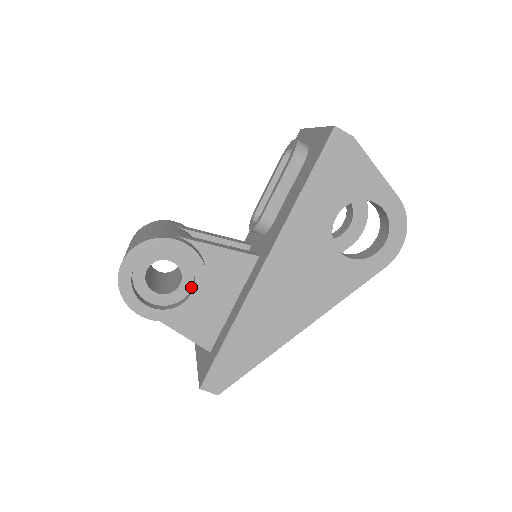
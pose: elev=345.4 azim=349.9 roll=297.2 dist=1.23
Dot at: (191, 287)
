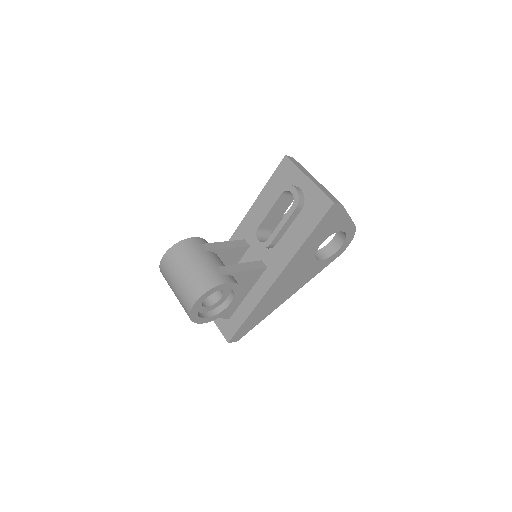
Dot at: (227, 297)
